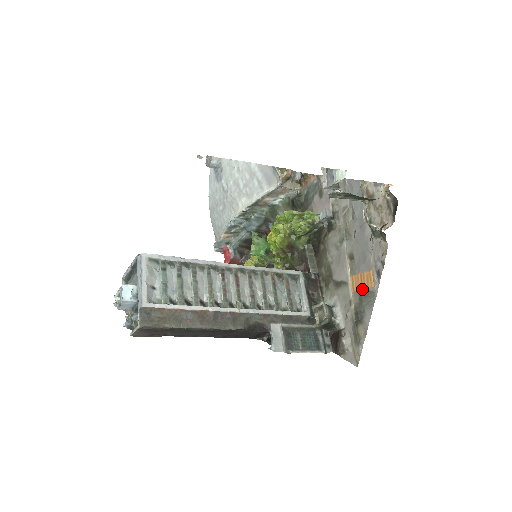
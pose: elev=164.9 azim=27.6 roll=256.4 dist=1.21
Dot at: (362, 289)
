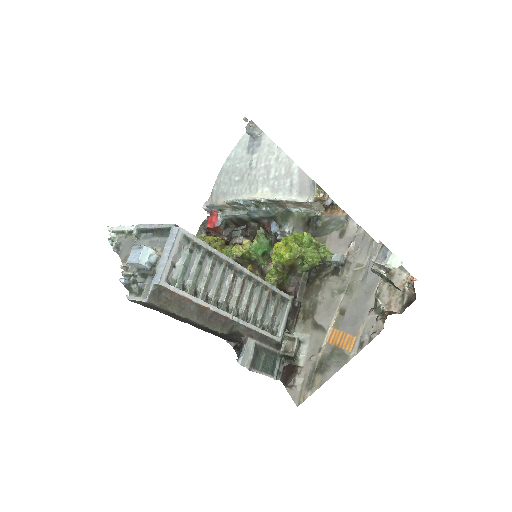
Dot at: (338, 346)
